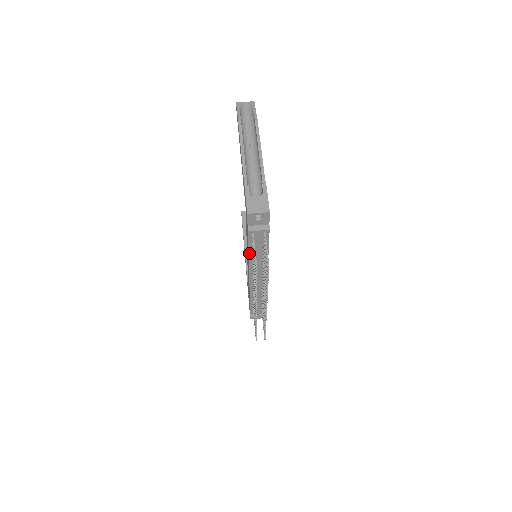
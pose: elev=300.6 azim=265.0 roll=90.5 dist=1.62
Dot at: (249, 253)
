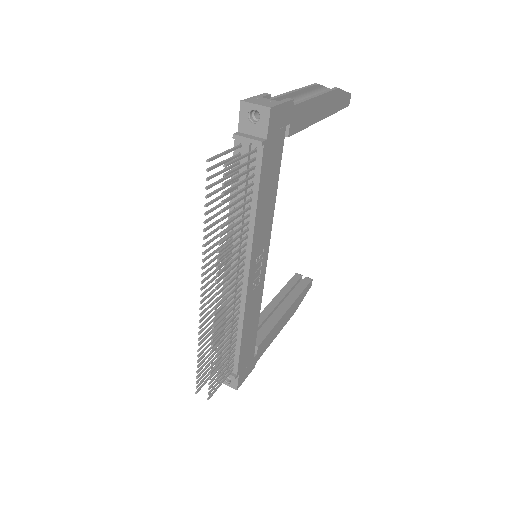
Dot at: occluded
